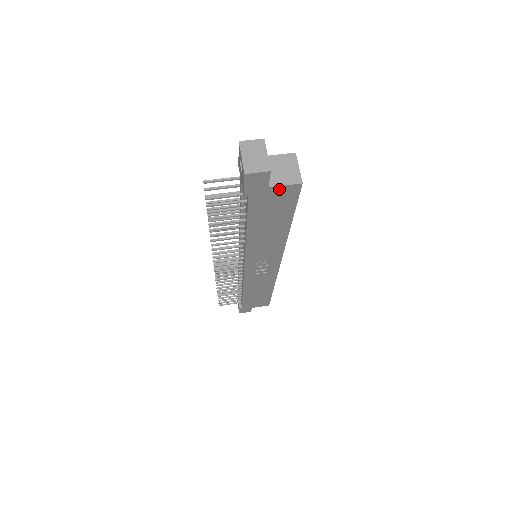
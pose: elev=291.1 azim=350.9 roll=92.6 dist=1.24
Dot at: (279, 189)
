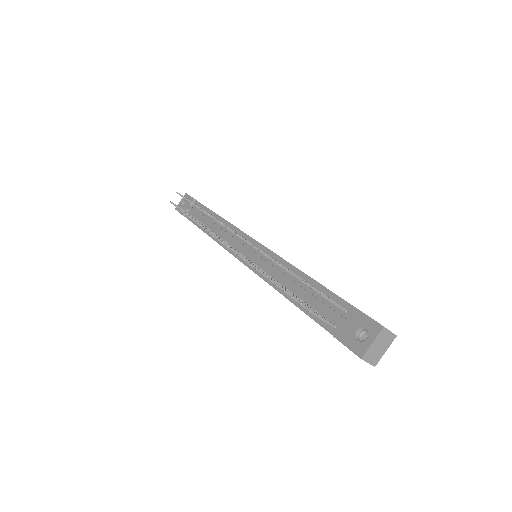
Dot at: occluded
